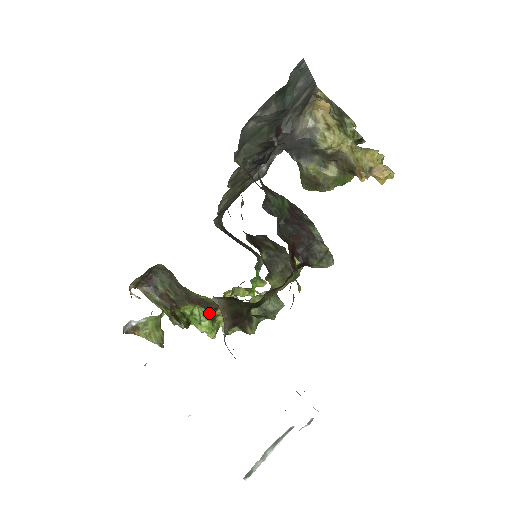
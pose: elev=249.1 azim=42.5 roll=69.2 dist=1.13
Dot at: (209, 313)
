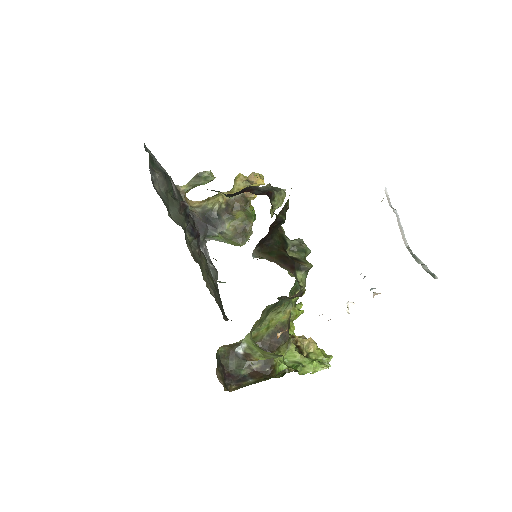
Dot at: (297, 352)
